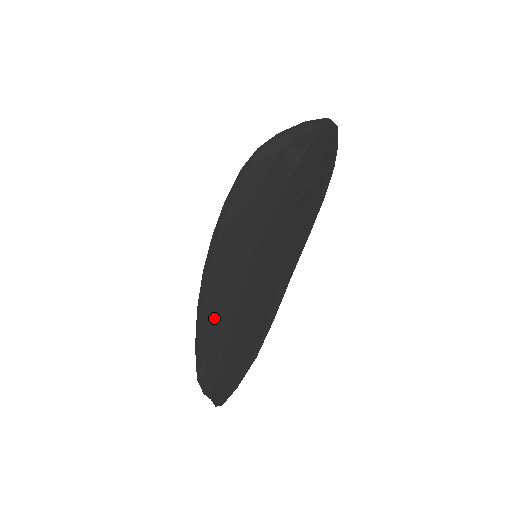
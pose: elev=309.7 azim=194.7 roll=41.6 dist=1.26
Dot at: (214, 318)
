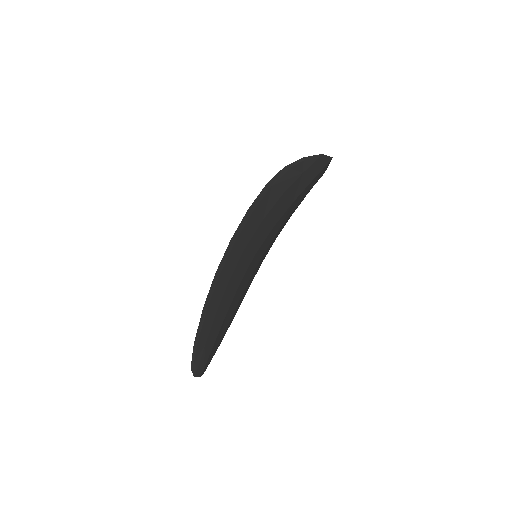
Dot at: occluded
